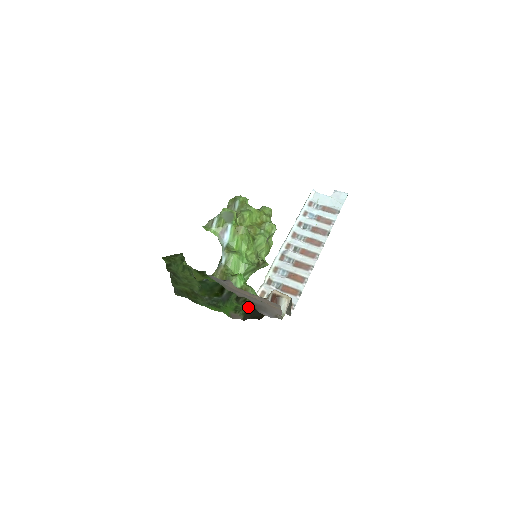
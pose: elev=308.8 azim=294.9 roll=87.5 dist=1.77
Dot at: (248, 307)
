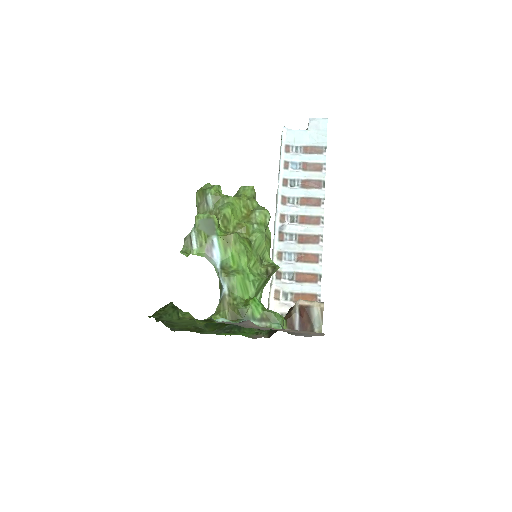
Dot at: occluded
